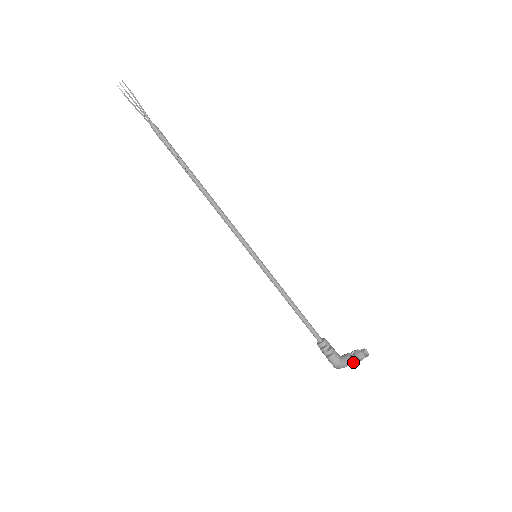
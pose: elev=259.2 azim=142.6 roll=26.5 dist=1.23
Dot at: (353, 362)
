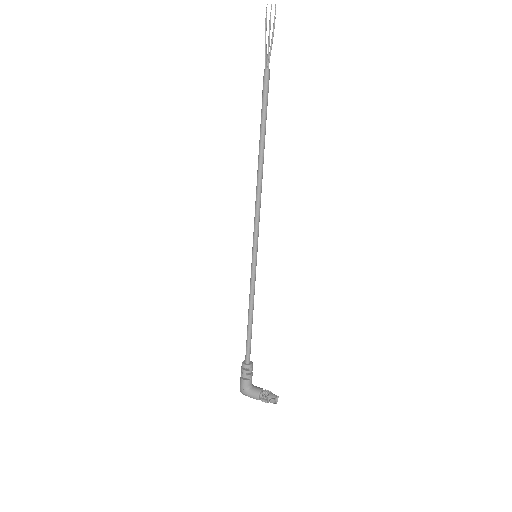
Dot at: (260, 399)
